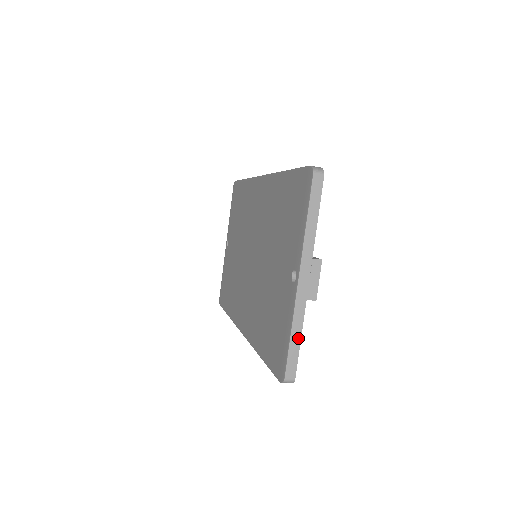
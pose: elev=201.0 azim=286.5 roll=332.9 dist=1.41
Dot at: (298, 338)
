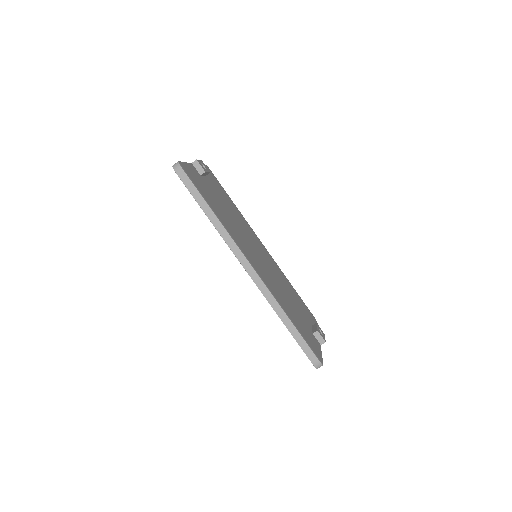
Dot at: occluded
